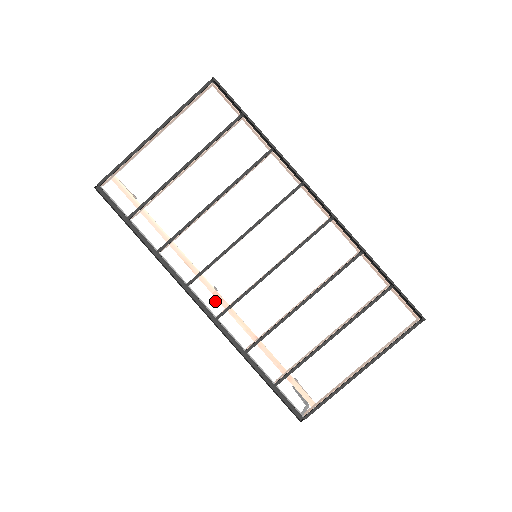
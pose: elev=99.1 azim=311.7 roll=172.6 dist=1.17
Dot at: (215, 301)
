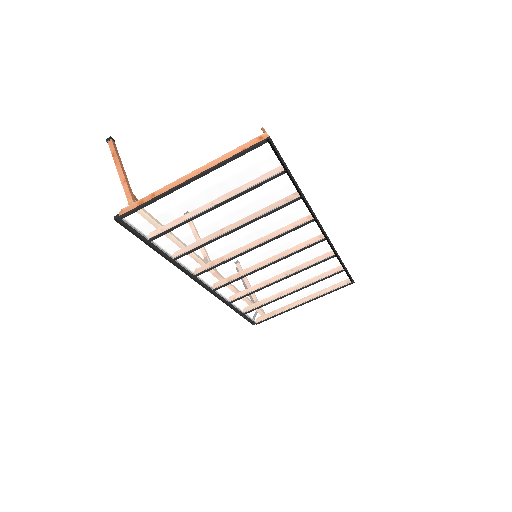
Dot at: (215, 282)
